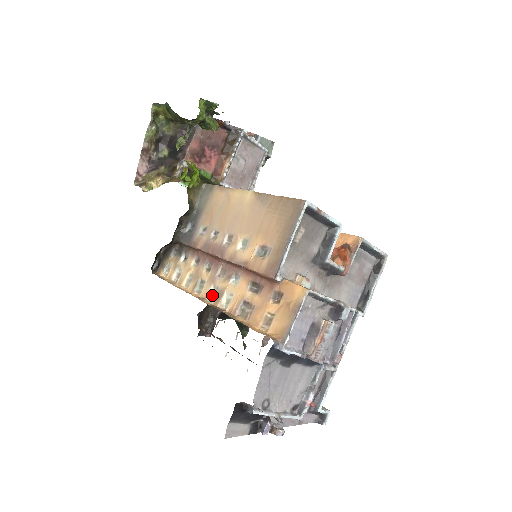
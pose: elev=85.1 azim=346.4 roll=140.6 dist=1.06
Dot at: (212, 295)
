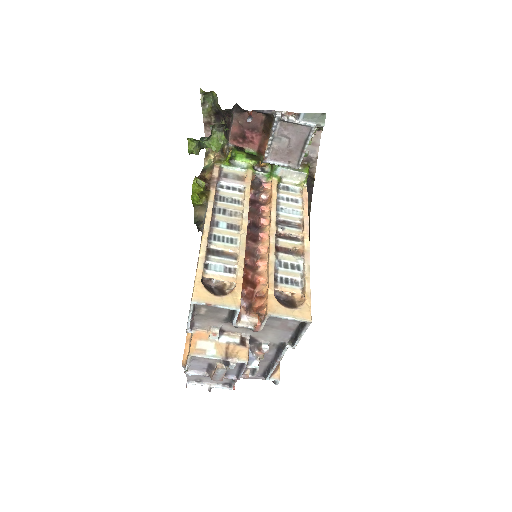
Dot at: occluded
